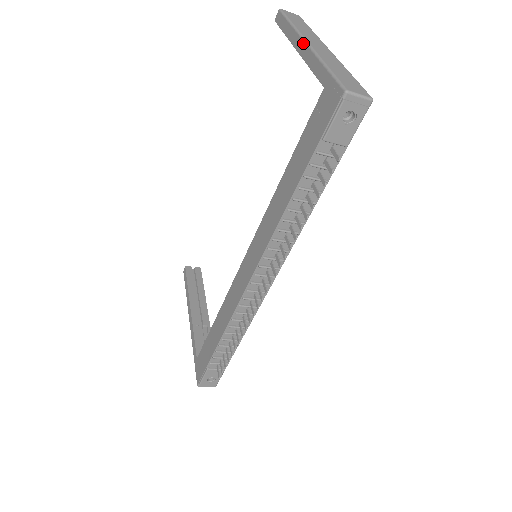
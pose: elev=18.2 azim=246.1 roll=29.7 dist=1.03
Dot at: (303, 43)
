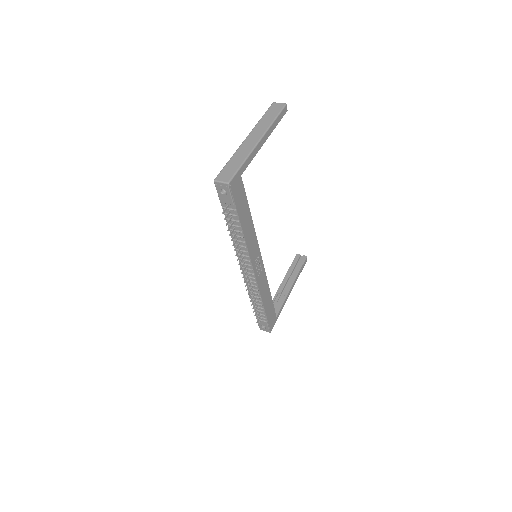
Dot at: (247, 138)
